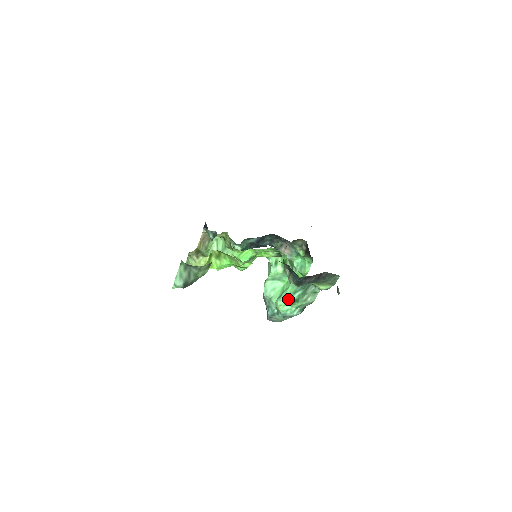
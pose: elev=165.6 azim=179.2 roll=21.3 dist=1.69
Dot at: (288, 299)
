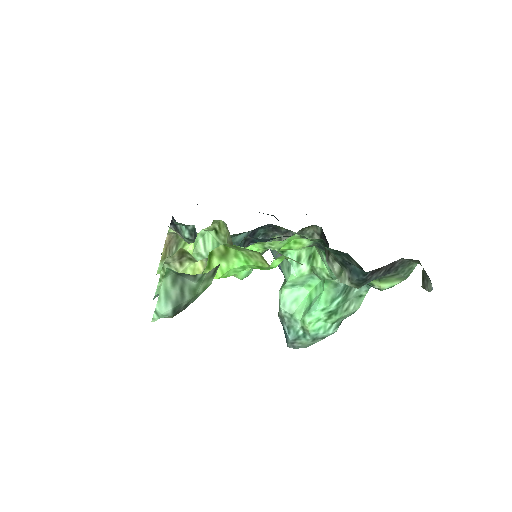
Dot at: (322, 312)
